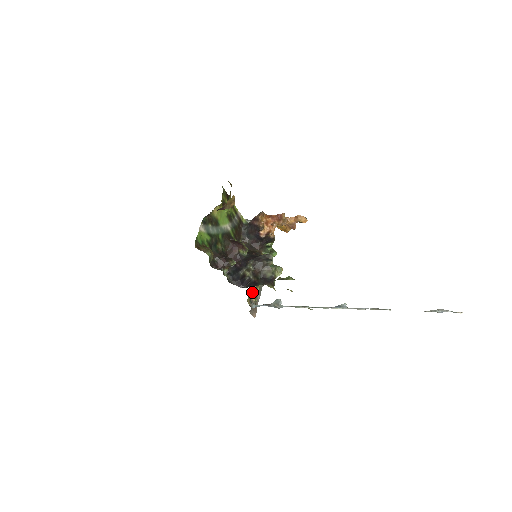
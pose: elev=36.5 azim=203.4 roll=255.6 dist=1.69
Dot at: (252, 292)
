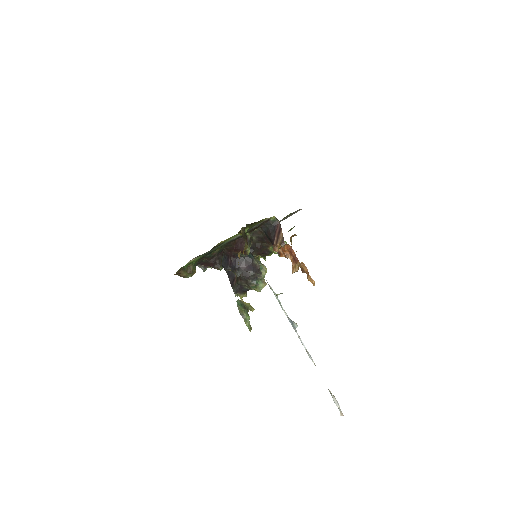
Dot at: occluded
